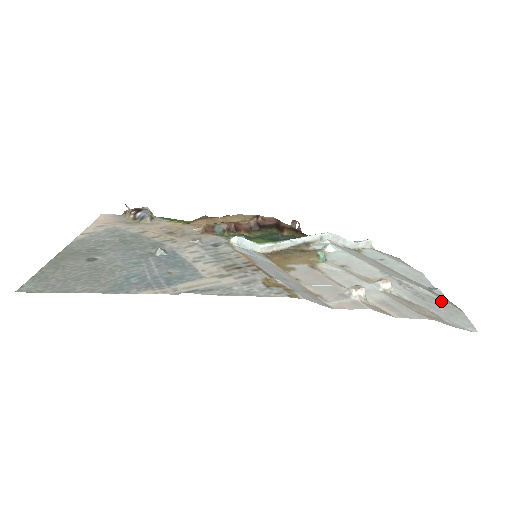
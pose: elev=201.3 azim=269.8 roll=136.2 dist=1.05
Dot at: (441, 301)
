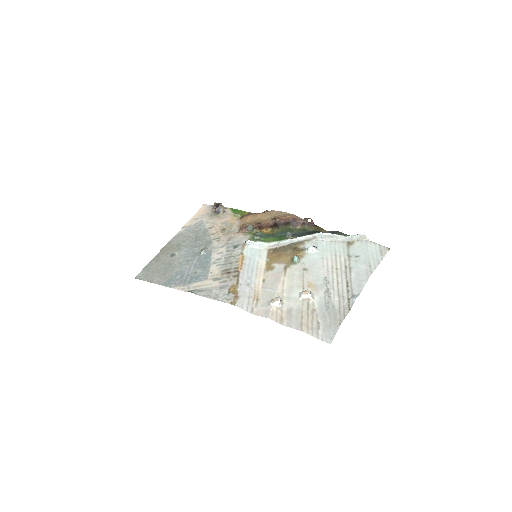
Dot at: (336, 313)
